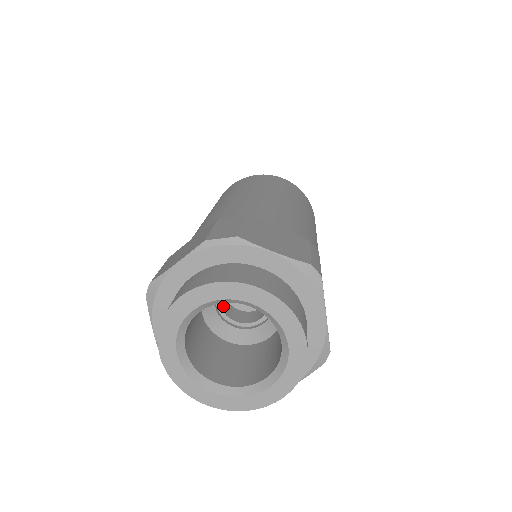
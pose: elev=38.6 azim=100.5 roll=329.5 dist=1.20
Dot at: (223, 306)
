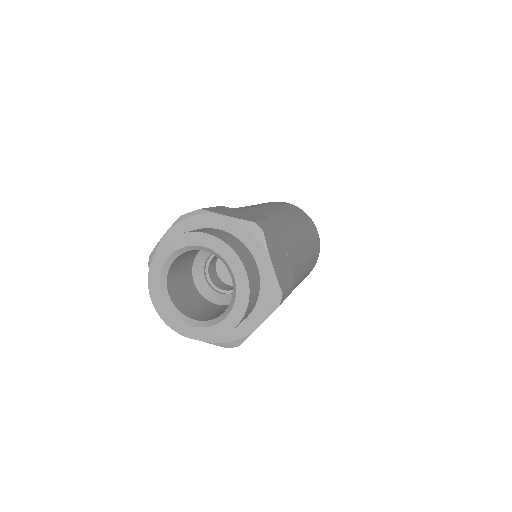
Dot at: (214, 280)
